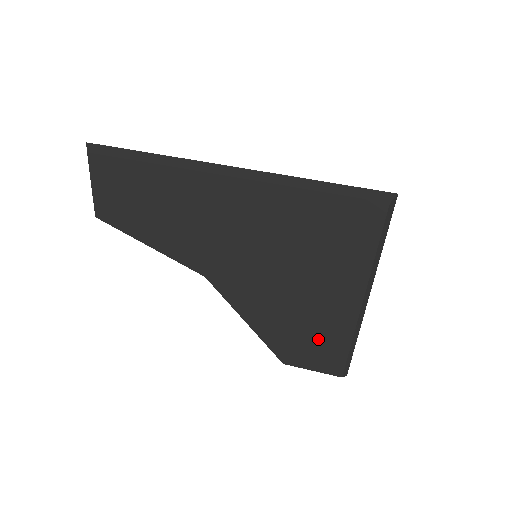
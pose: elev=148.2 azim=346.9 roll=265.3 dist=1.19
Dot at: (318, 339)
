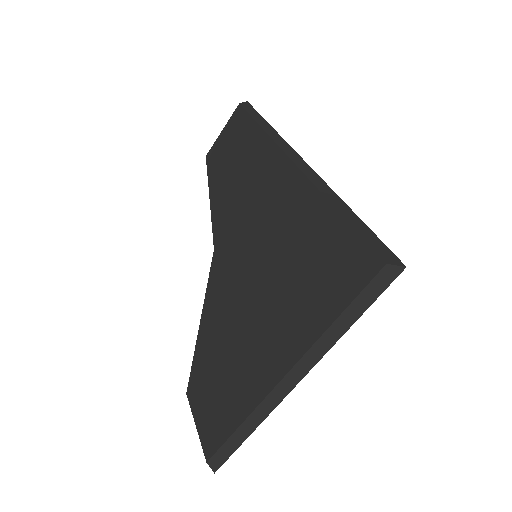
Dot at: (226, 389)
